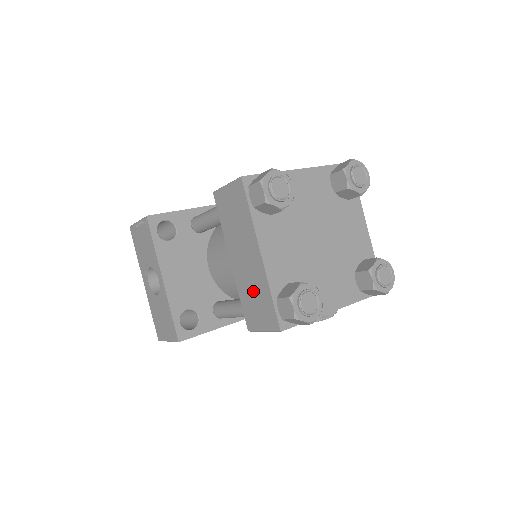
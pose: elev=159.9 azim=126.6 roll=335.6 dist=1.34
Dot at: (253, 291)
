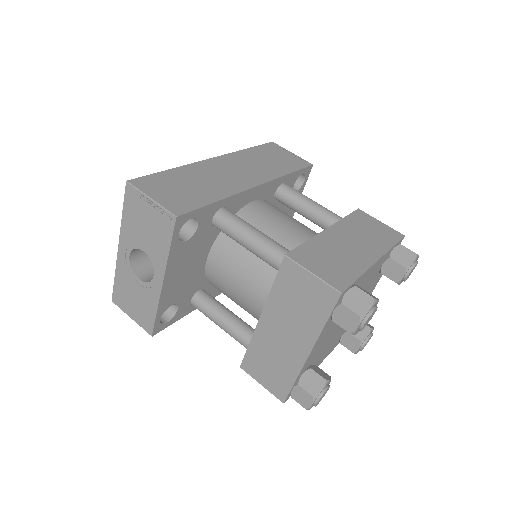
Dot at: (273, 359)
